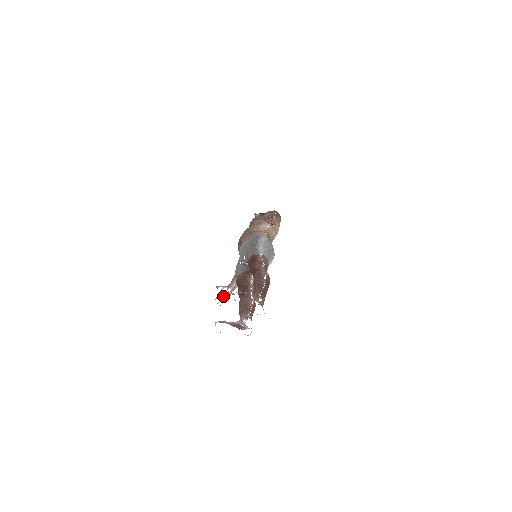
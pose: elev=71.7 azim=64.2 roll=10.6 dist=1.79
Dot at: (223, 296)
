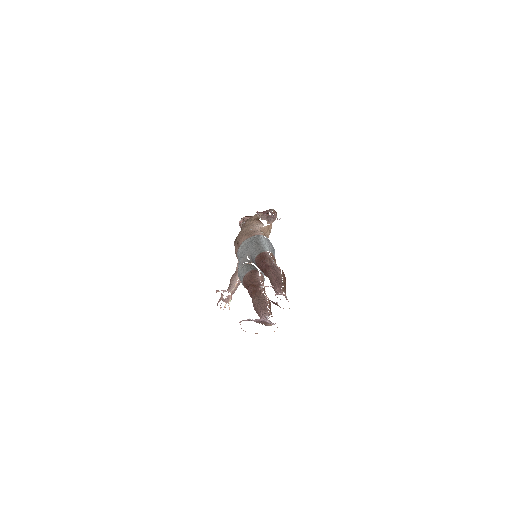
Dot at: (224, 300)
